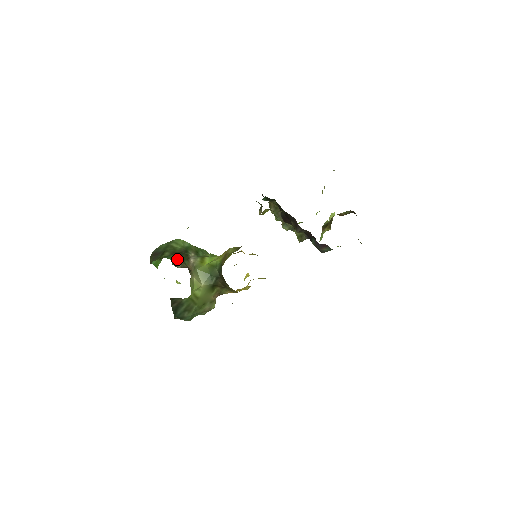
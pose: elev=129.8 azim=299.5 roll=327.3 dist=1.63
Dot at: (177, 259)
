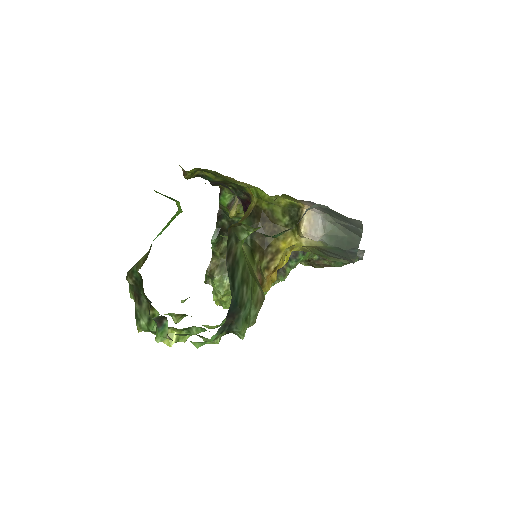
Dot at: occluded
